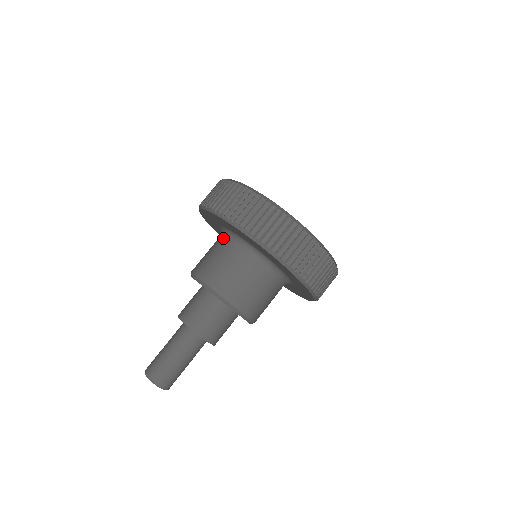
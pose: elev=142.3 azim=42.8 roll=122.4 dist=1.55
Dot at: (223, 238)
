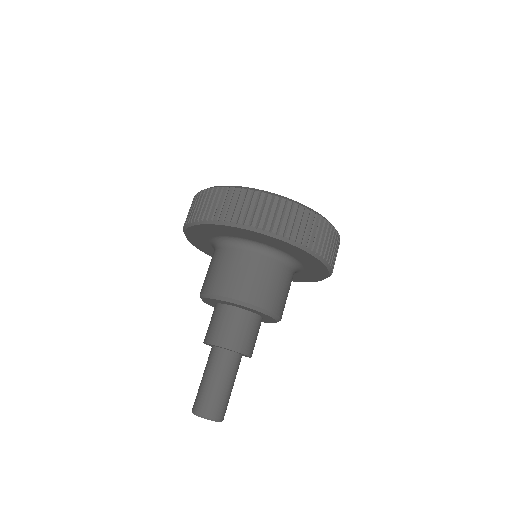
Dot at: (214, 251)
